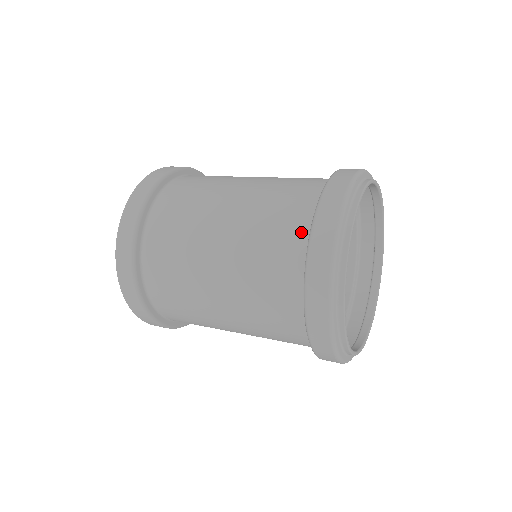
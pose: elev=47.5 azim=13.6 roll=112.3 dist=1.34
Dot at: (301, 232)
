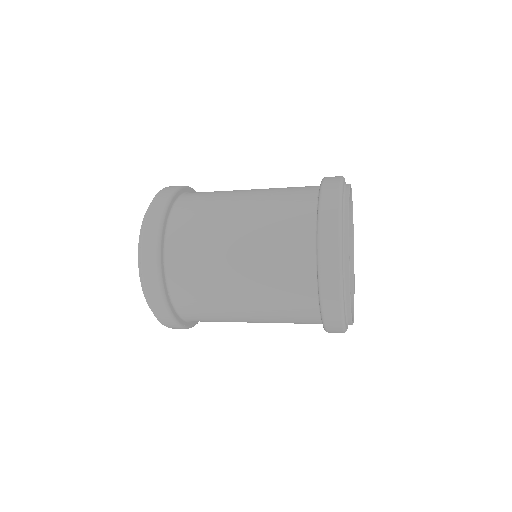
Dot at: (313, 188)
